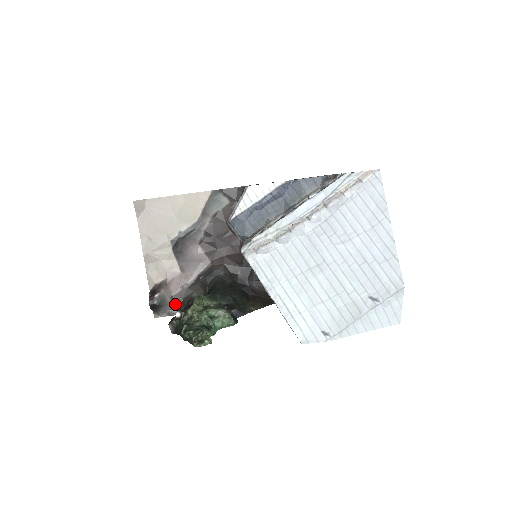
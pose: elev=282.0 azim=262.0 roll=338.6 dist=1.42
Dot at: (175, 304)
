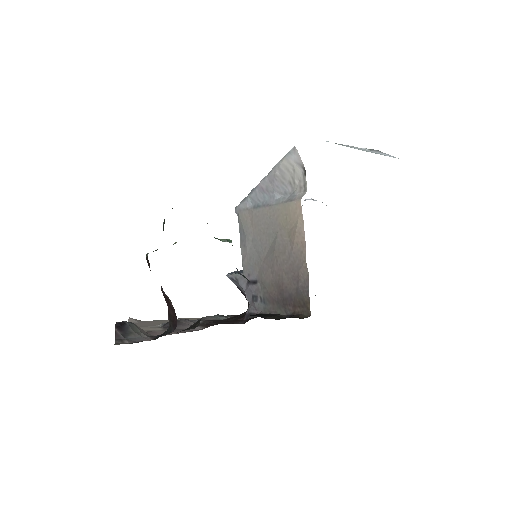
Dot at: (151, 337)
